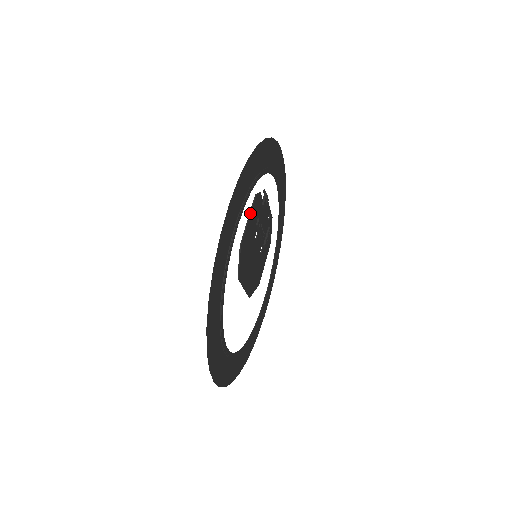
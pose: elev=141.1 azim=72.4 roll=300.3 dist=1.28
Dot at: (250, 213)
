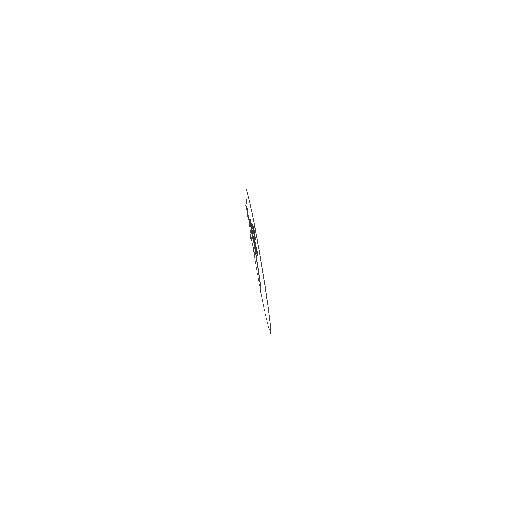
Dot at: occluded
